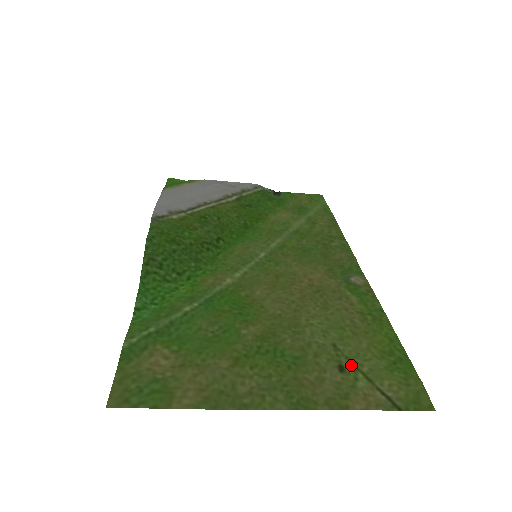
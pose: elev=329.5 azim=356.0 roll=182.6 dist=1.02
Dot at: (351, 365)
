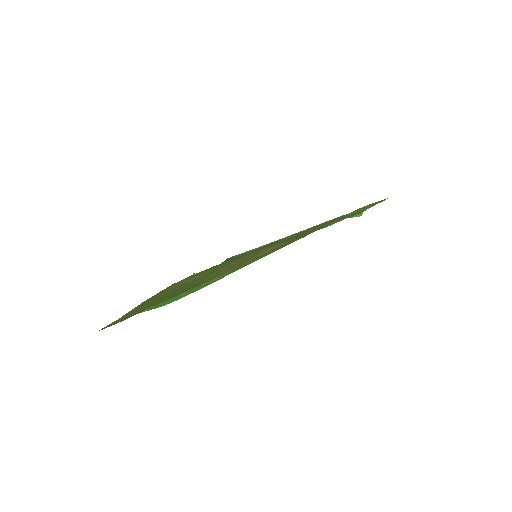
Dot at: (186, 283)
